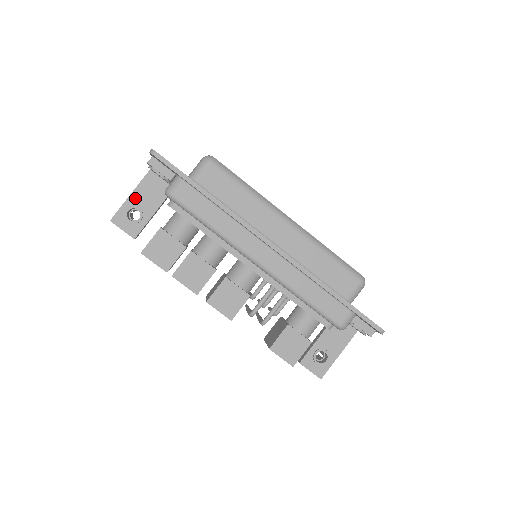
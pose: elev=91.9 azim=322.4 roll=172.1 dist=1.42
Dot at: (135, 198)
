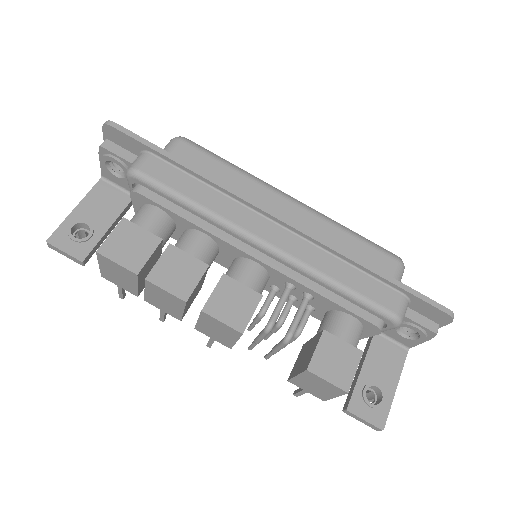
Dot at: (81, 212)
